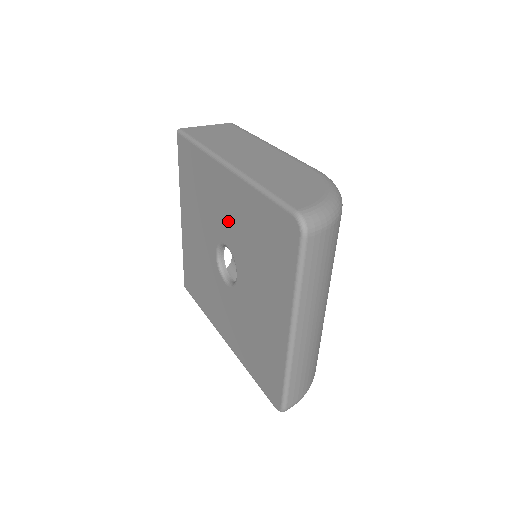
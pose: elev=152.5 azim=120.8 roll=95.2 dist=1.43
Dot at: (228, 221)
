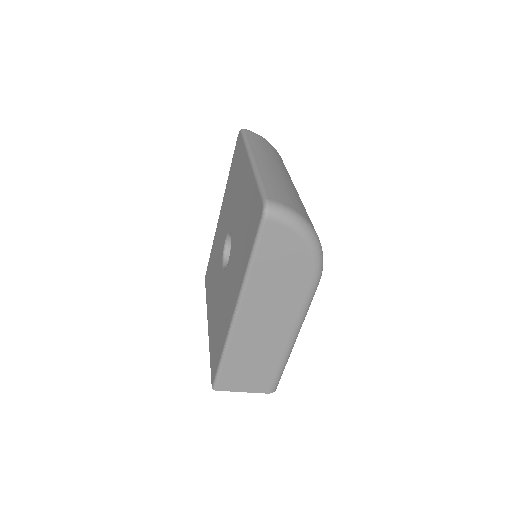
Dot at: (224, 226)
